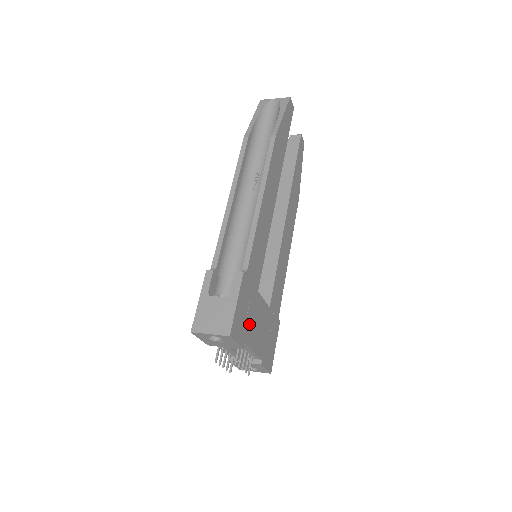
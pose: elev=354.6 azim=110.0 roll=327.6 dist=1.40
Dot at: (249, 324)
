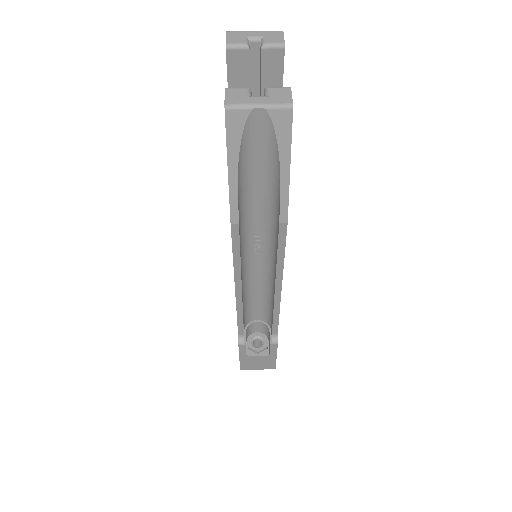
Dot at: occluded
